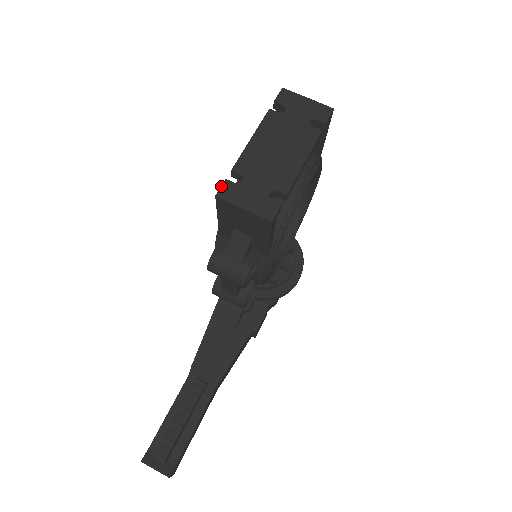
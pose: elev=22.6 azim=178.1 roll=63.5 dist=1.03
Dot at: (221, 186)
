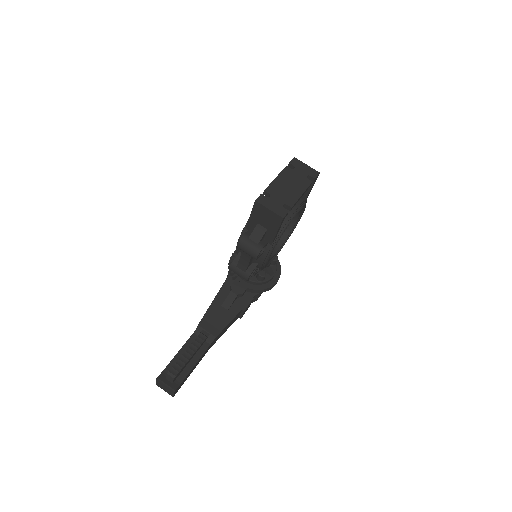
Dot at: (259, 196)
